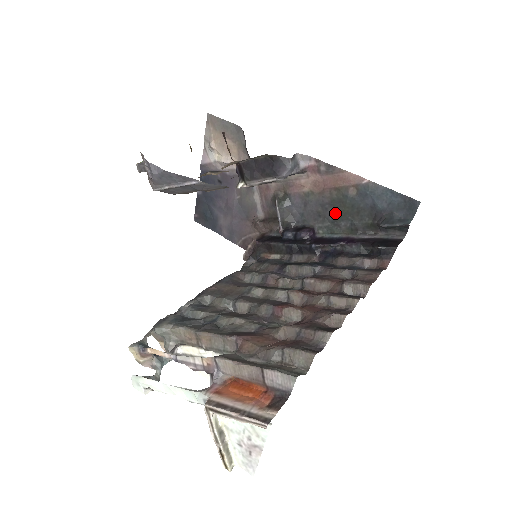
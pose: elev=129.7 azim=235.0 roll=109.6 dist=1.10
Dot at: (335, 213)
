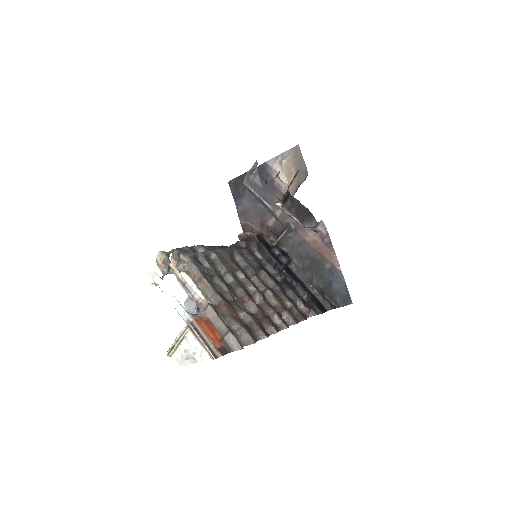
Dot at: (309, 265)
